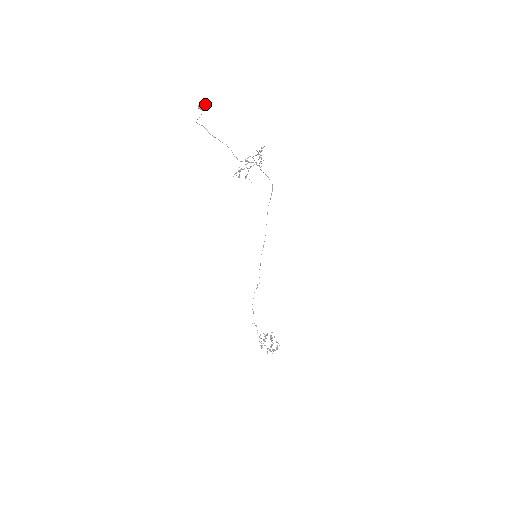
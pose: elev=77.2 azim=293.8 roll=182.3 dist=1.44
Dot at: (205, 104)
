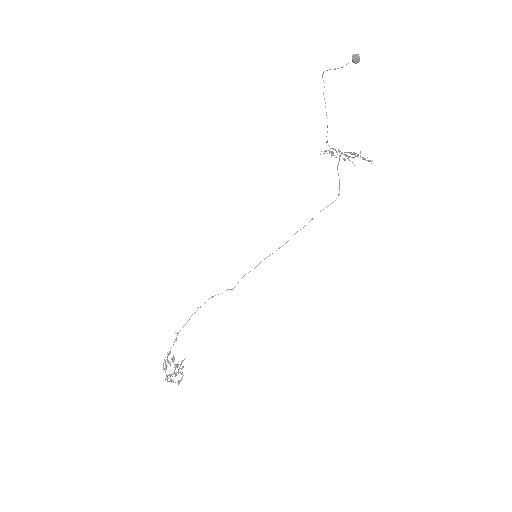
Dot at: (359, 59)
